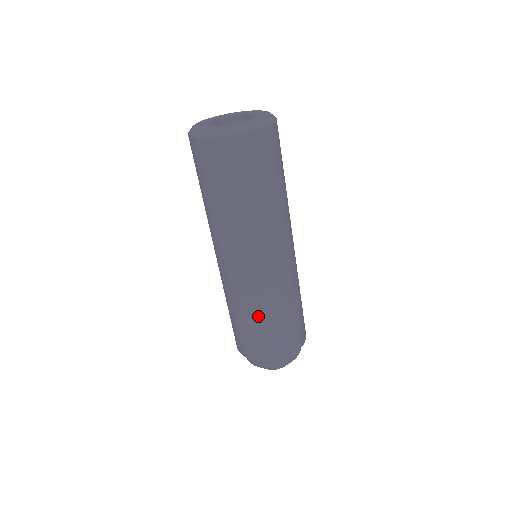
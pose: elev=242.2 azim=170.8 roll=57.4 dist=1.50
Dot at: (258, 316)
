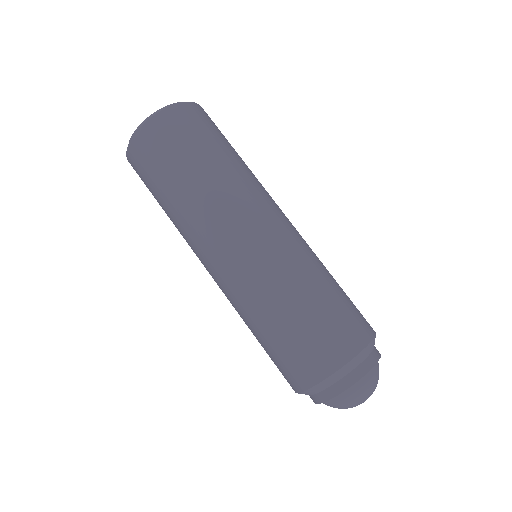
Dot at: (295, 296)
